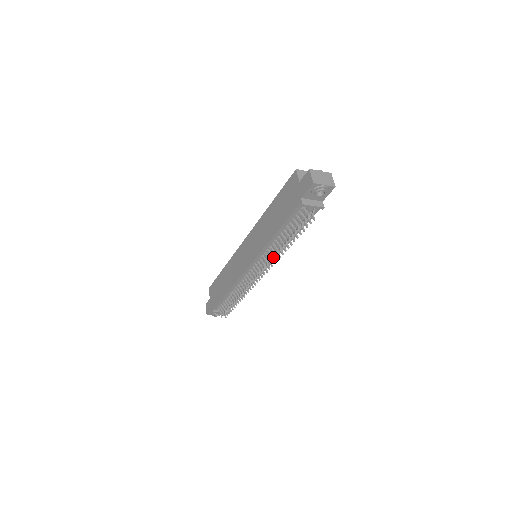
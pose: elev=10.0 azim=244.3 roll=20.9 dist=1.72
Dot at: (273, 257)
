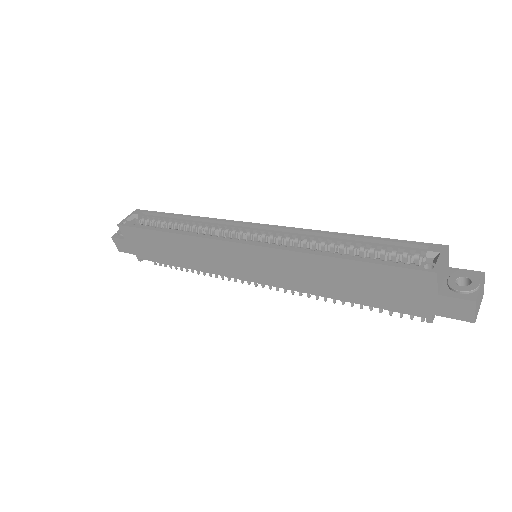
Dot at: occluded
